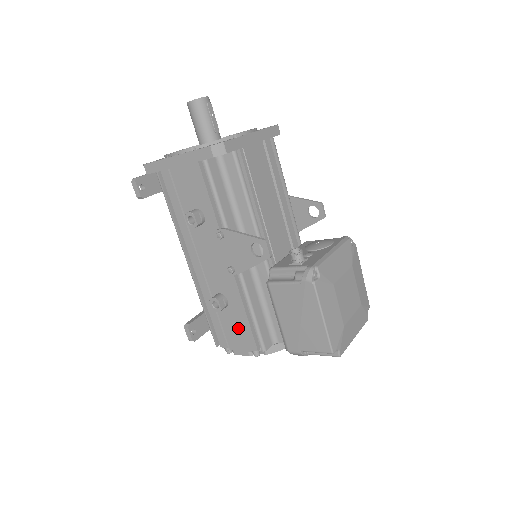
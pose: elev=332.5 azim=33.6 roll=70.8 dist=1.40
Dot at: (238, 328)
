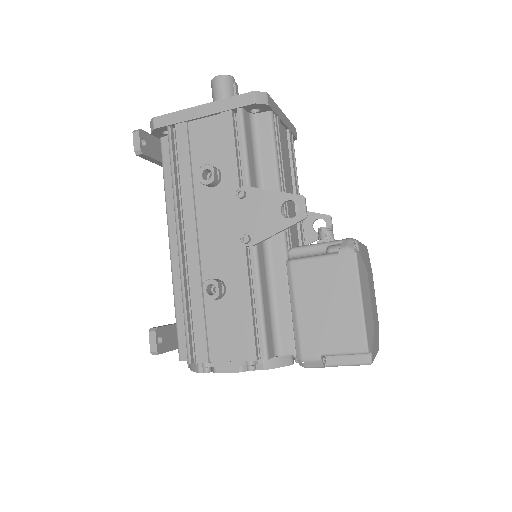
Dot at: (232, 329)
